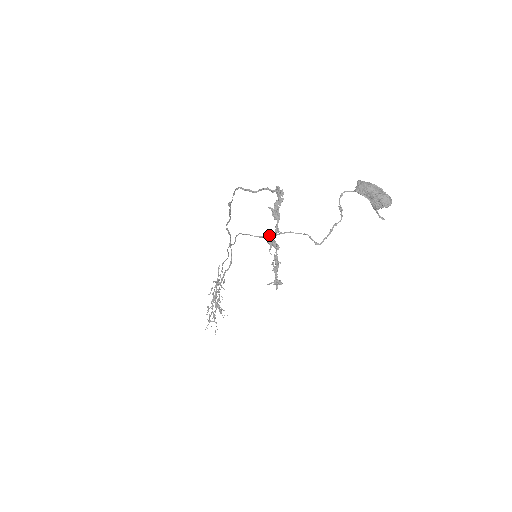
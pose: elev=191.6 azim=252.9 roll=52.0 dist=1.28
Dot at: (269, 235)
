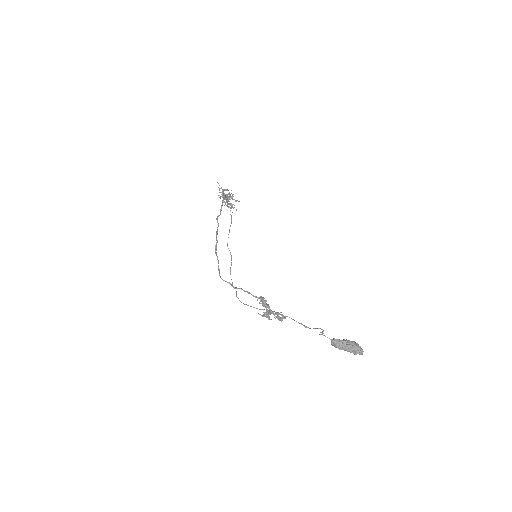
Dot at: occluded
